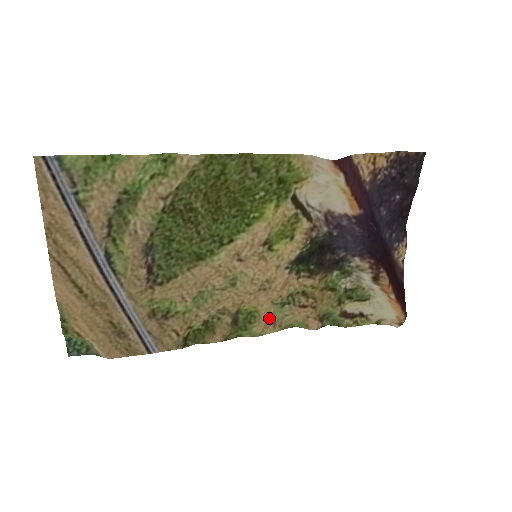
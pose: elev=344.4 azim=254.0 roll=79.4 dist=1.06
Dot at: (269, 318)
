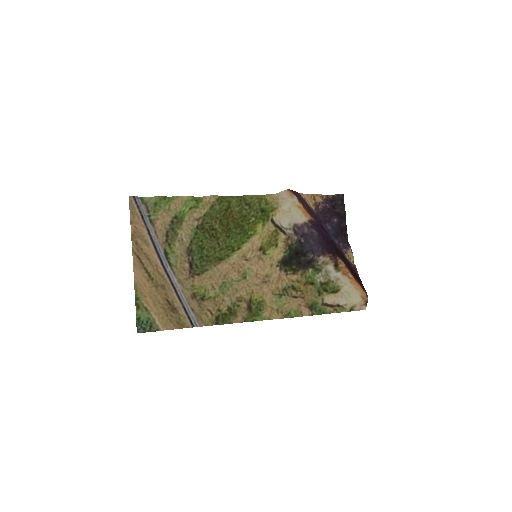
Dot at: (273, 306)
